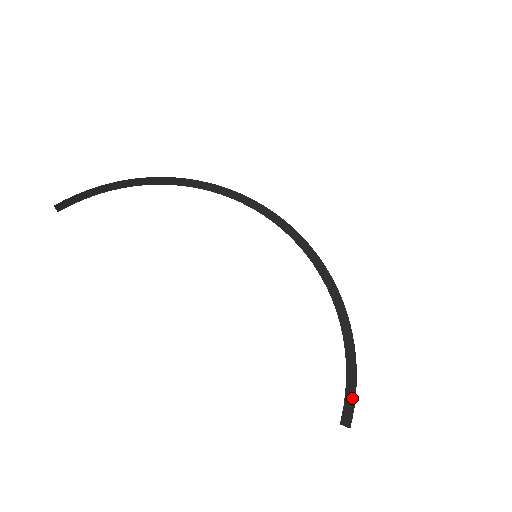
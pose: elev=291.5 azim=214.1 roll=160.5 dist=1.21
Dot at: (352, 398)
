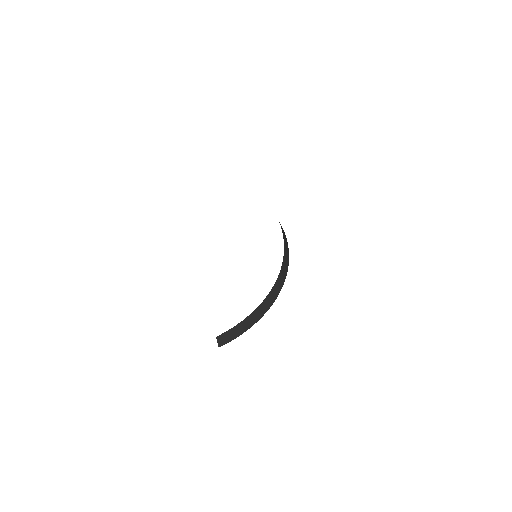
Dot at: (232, 337)
